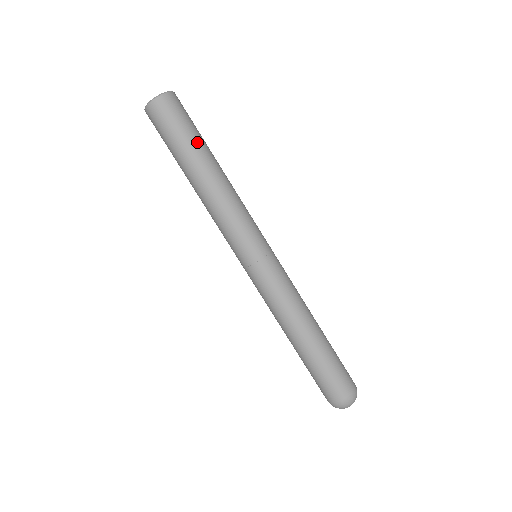
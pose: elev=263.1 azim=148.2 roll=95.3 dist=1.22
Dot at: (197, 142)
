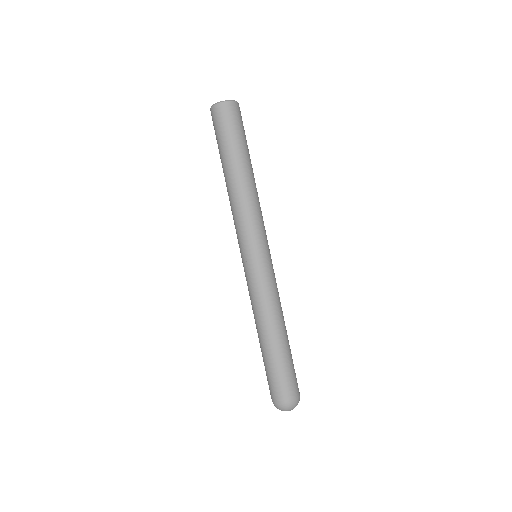
Dot at: (248, 149)
